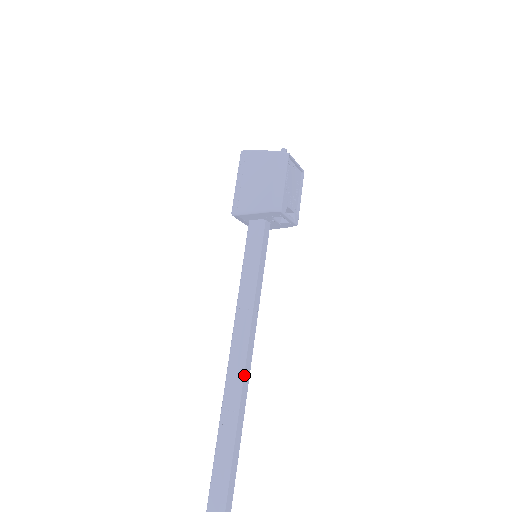
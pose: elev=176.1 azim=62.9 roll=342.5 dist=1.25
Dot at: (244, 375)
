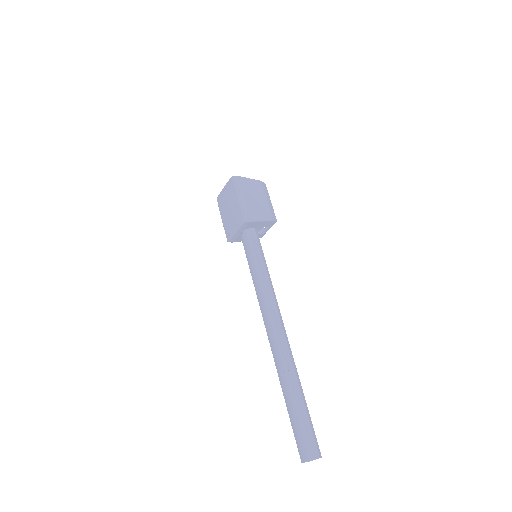
Dot at: (288, 342)
